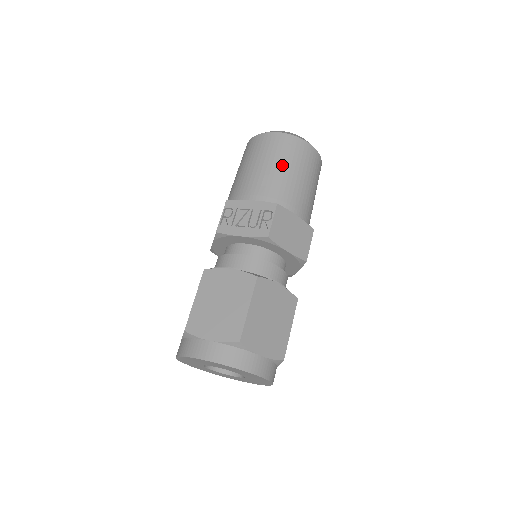
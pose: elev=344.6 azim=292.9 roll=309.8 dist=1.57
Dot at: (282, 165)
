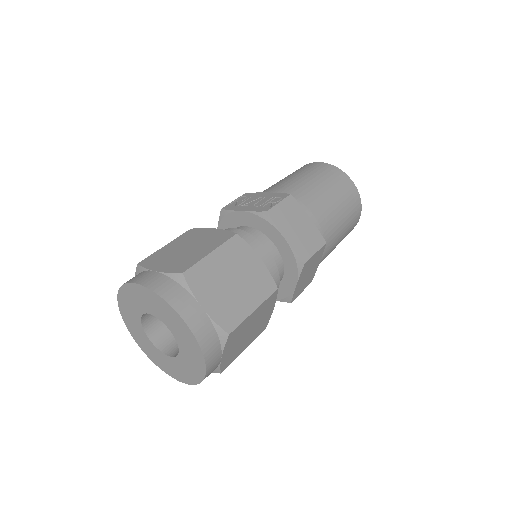
Dot at: (313, 179)
